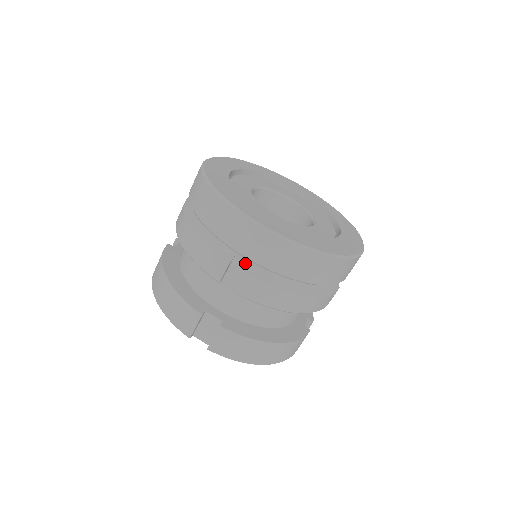
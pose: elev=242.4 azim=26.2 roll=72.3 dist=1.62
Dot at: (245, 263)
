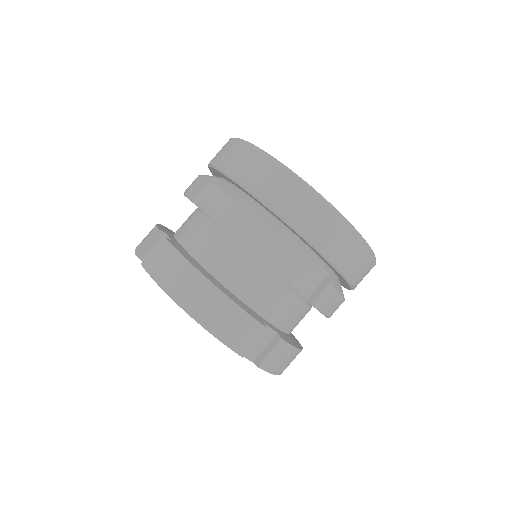
Dot at: (323, 270)
